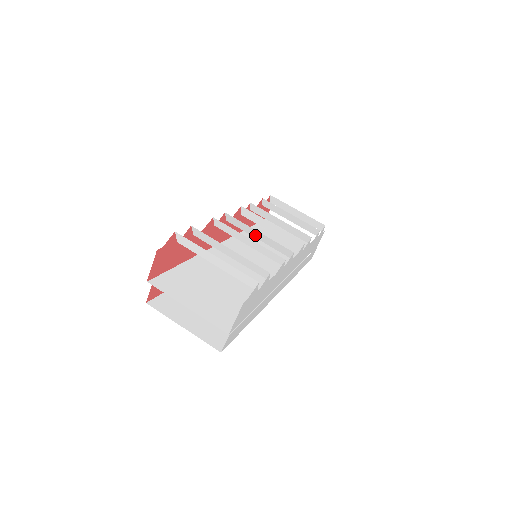
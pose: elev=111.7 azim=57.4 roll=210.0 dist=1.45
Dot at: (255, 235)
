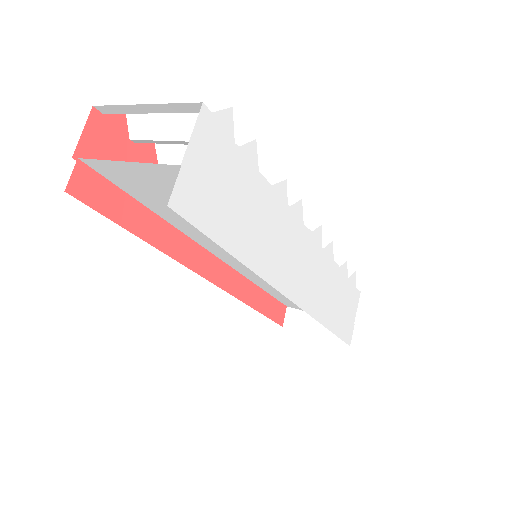
Dot at: occluded
